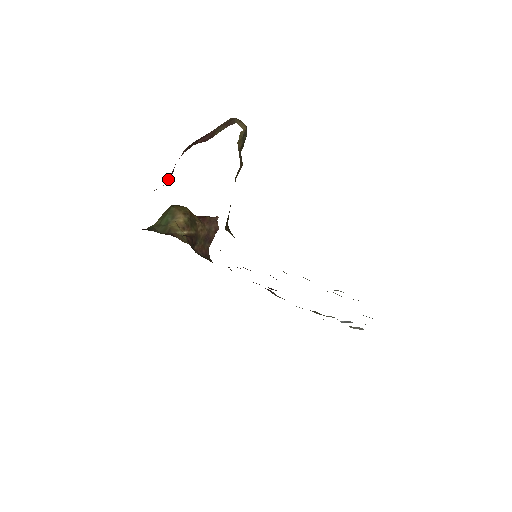
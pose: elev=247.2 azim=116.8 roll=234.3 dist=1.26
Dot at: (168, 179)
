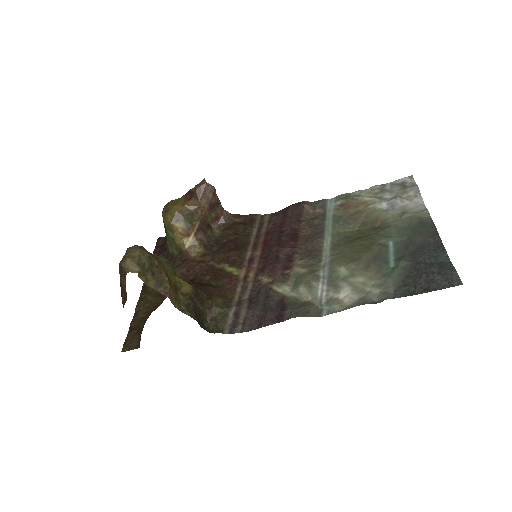
Dot at: occluded
